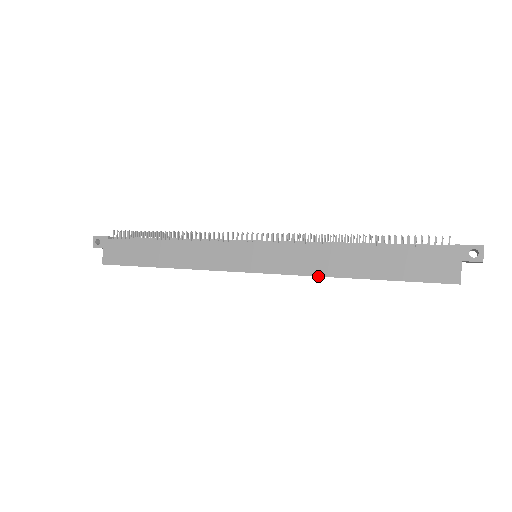
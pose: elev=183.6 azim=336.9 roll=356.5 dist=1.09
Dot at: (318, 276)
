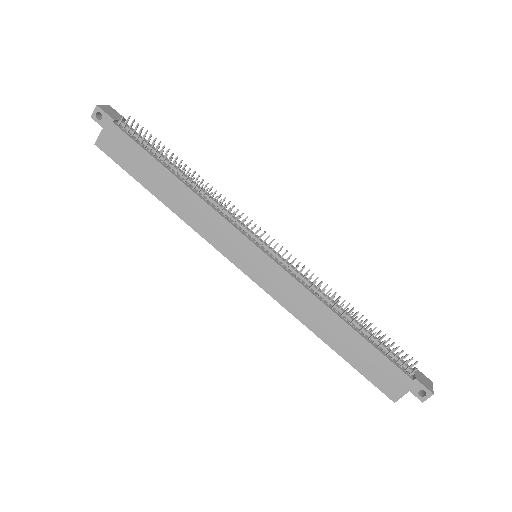
Dot at: occluded
